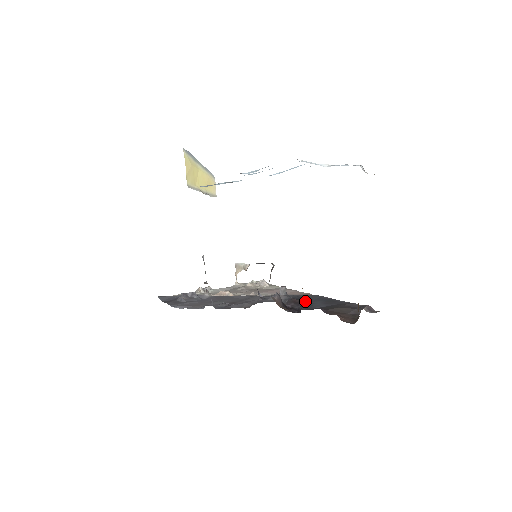
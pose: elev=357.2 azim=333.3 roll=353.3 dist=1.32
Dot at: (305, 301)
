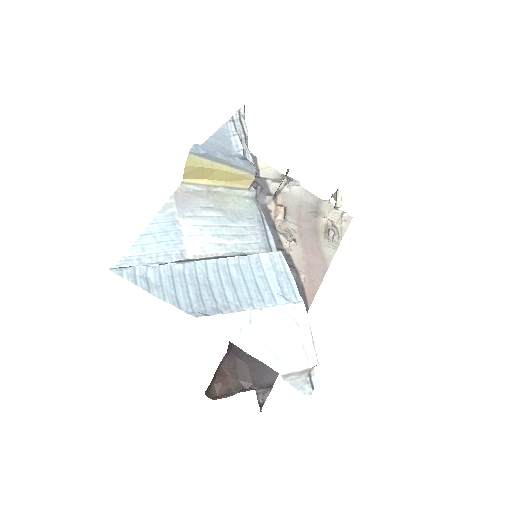
Dot at: occluded
